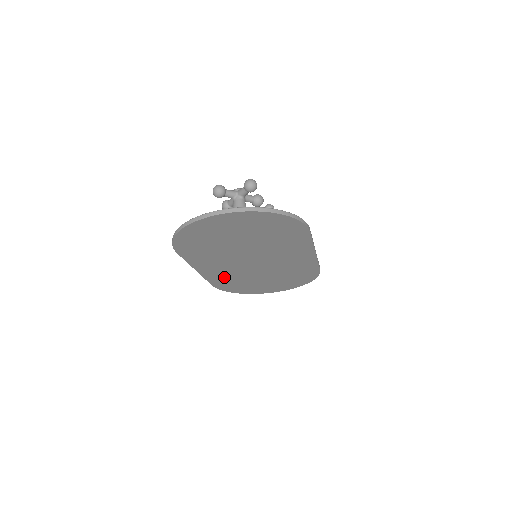
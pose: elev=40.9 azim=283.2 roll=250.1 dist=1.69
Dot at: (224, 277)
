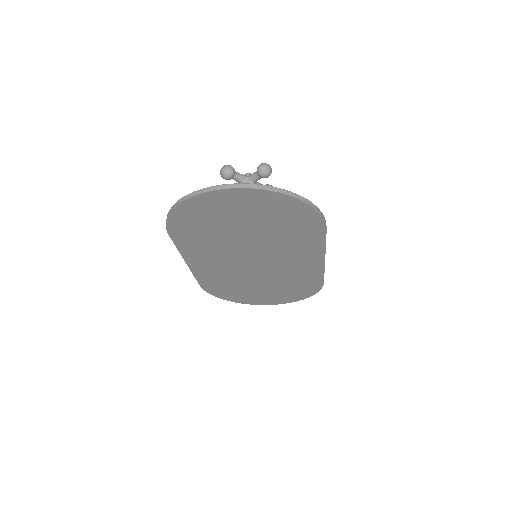
Dot at: (216, 277)
